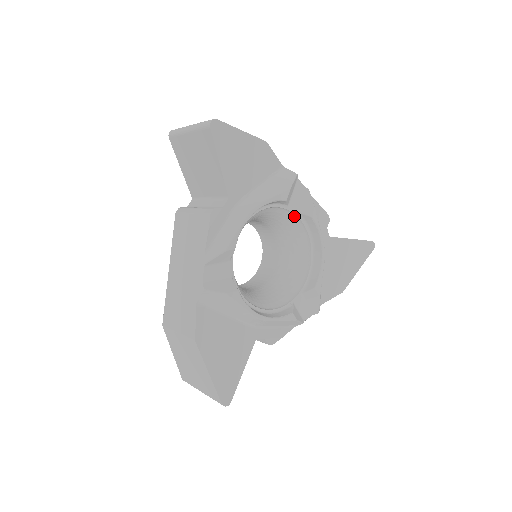
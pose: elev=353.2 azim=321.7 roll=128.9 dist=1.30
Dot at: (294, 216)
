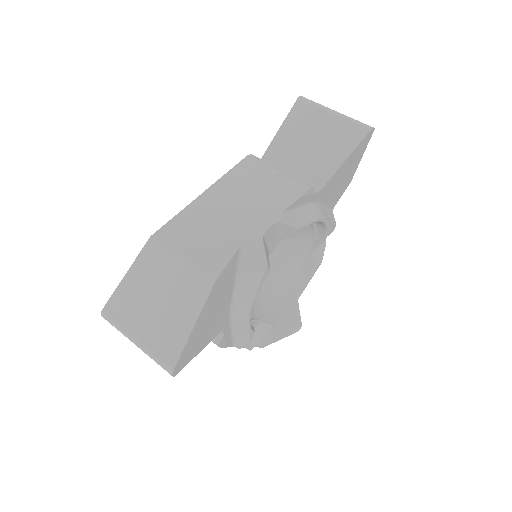
Dot at: (278, 240)
